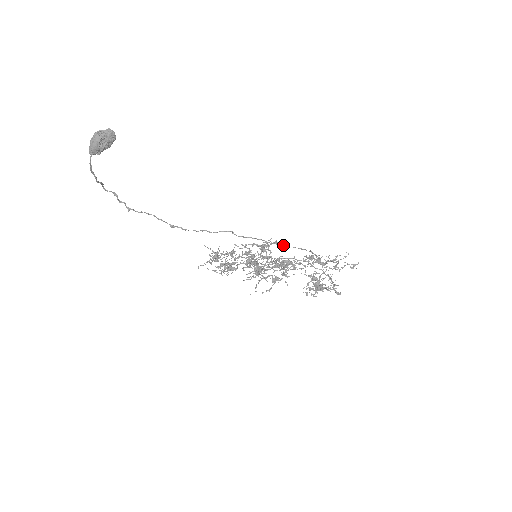
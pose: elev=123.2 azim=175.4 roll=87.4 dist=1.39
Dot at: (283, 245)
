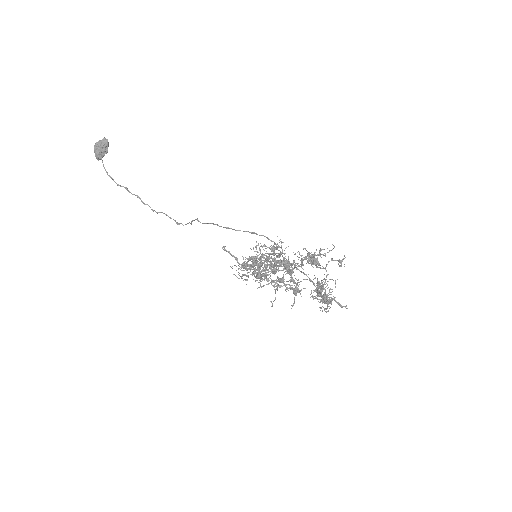
Dot at: (233, 229)
